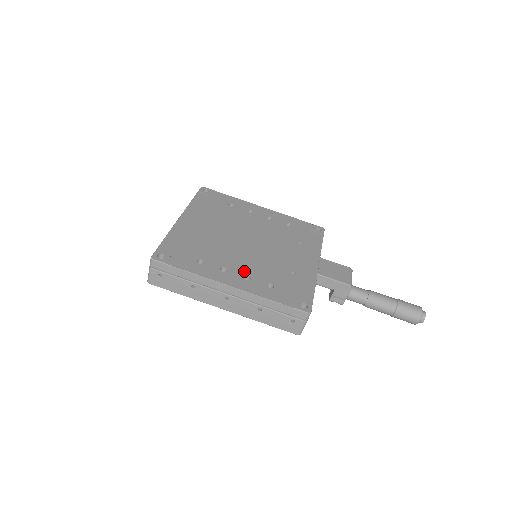
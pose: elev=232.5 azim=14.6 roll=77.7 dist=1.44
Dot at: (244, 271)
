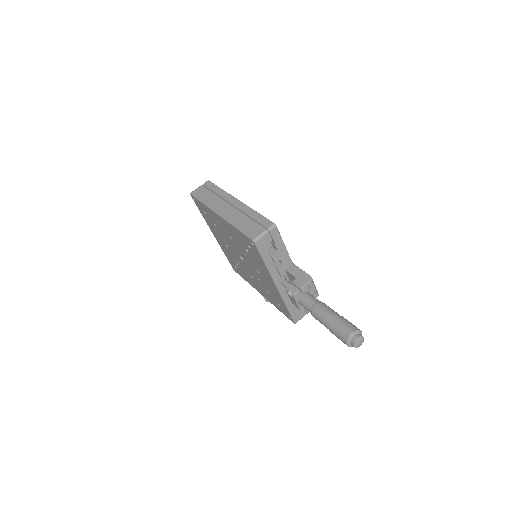
Dot at: occluded
